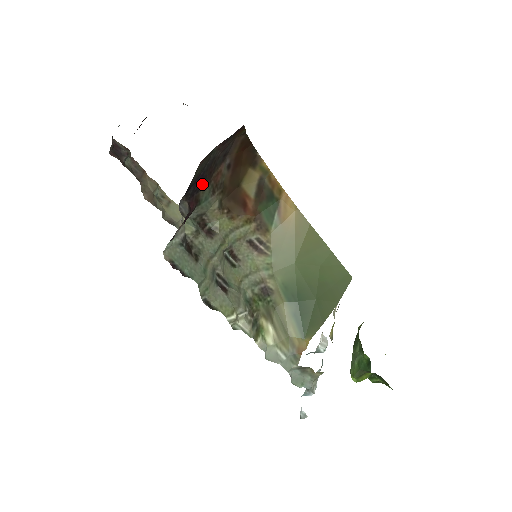
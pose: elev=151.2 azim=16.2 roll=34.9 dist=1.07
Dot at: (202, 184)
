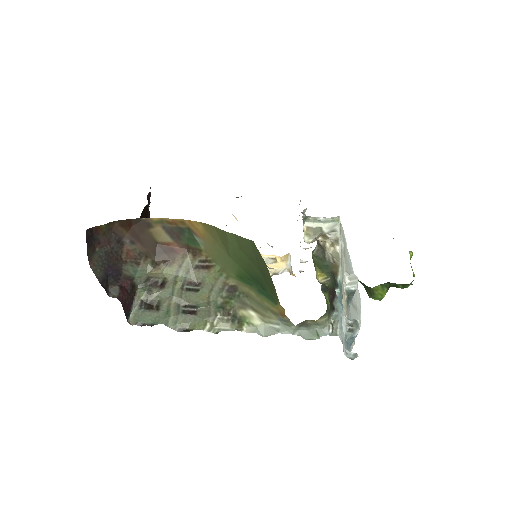
Dot at: (118, 269)
